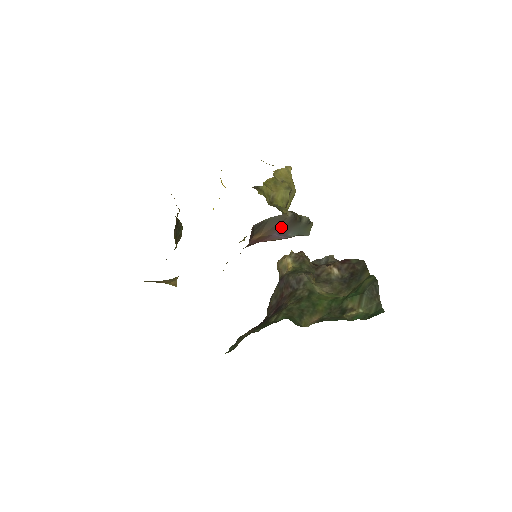
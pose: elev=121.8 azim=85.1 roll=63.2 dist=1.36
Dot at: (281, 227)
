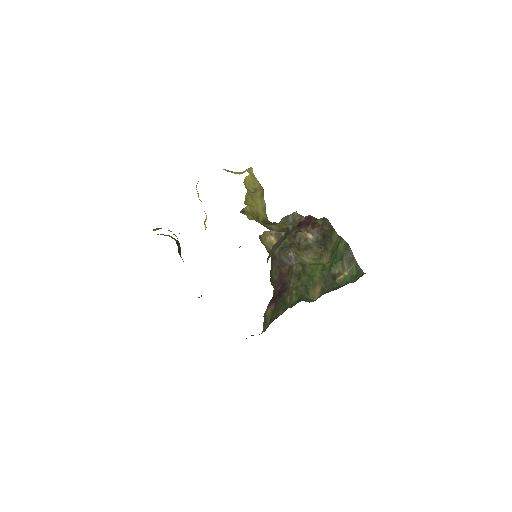
Dot at: (279, 244)
